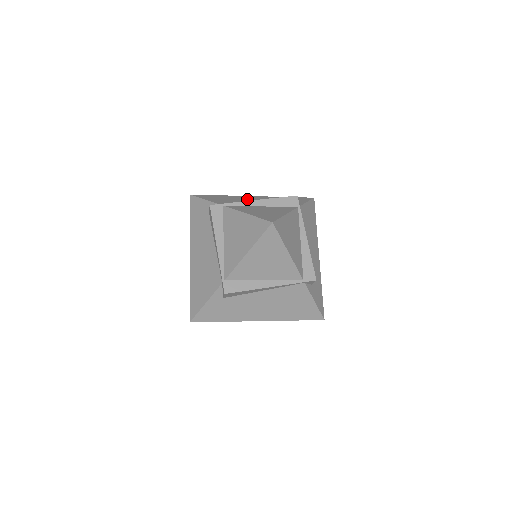
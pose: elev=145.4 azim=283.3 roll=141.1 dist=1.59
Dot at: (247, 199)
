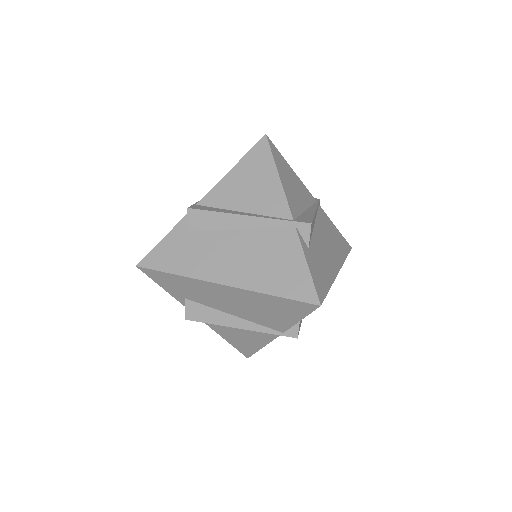
Dot at: occluded
